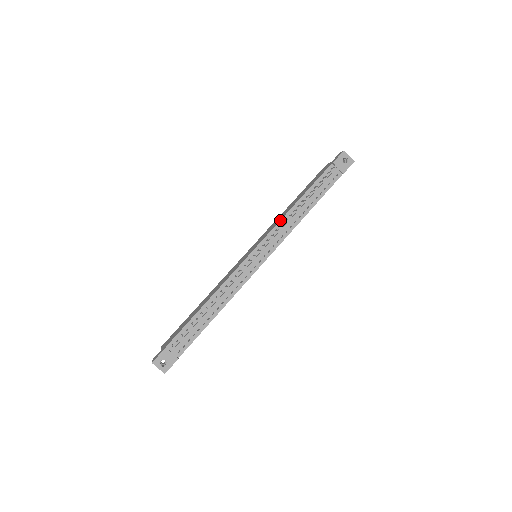
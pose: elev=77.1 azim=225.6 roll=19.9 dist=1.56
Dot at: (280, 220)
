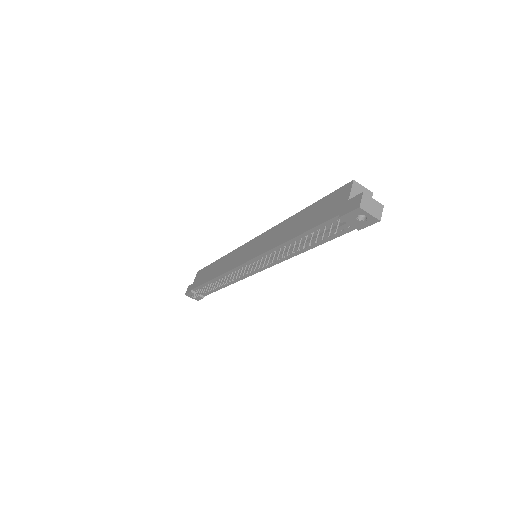
Dot at: (269, 250)
